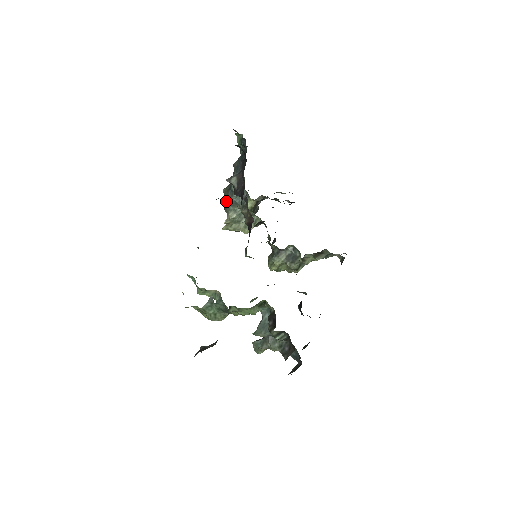
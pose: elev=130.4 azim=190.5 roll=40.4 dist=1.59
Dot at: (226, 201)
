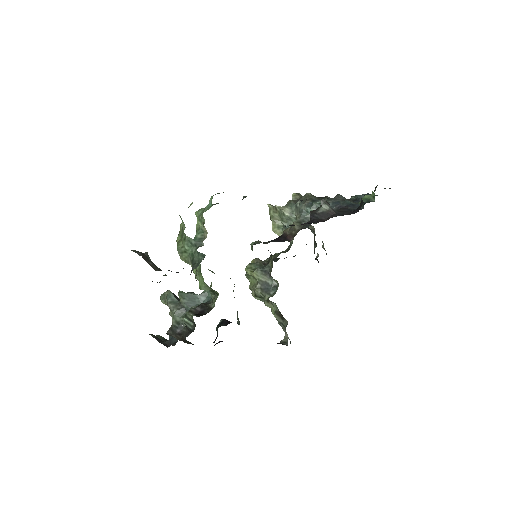
Dot at: (299, 201)
